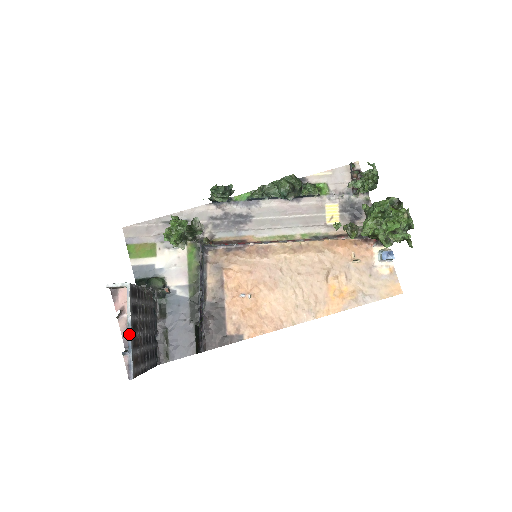
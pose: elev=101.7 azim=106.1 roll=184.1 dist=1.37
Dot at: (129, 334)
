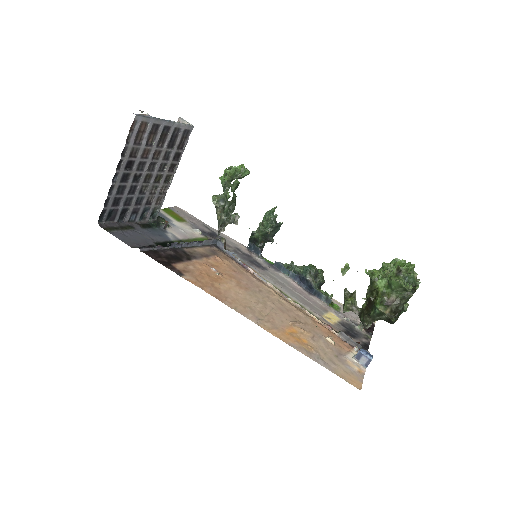
Dot at: (164, 120)
